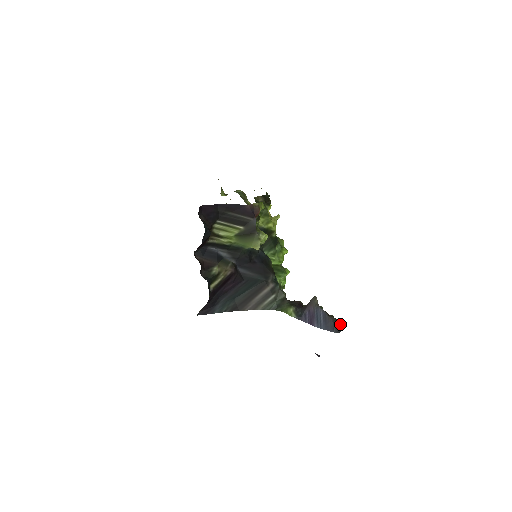
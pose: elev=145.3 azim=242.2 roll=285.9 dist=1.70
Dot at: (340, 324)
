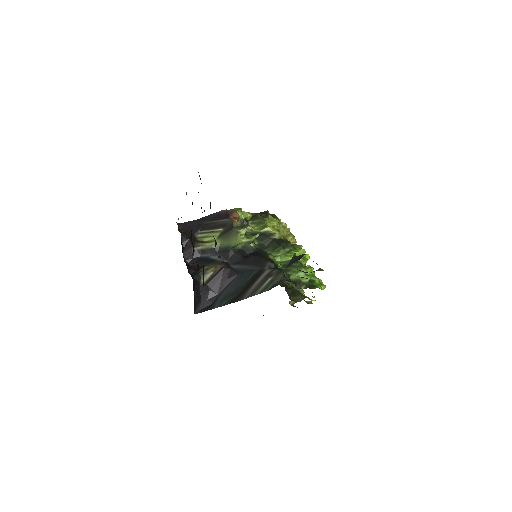
Dot at: (302, 255)
